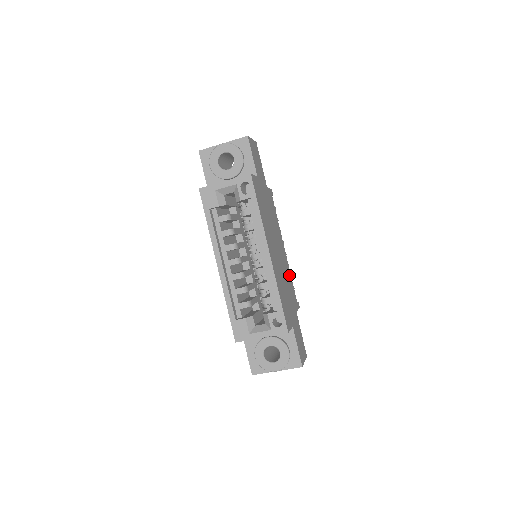
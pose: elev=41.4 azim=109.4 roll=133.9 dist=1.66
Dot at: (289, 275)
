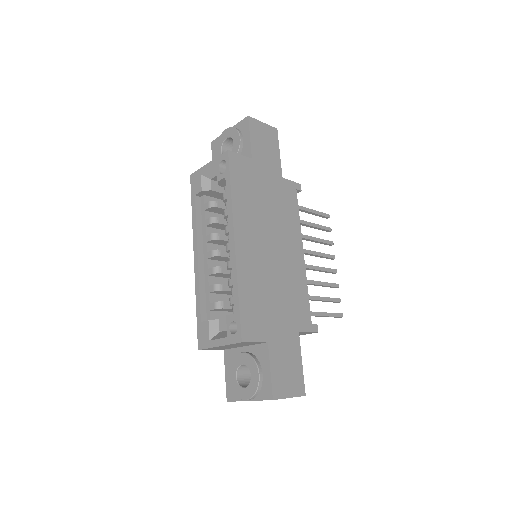
Dot at: (300, 285)
